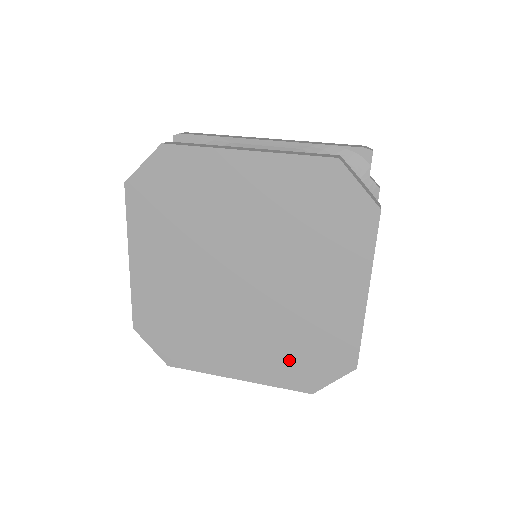
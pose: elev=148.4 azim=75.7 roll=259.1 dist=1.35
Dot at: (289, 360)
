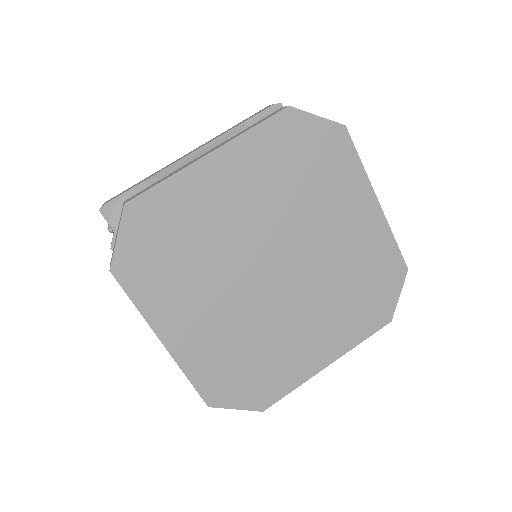
Dot at: (357, 309)
